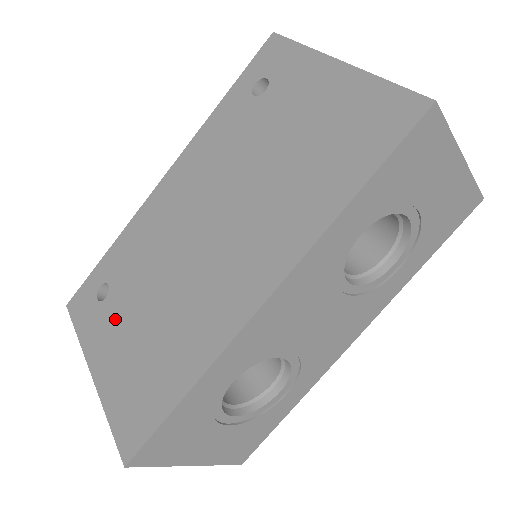
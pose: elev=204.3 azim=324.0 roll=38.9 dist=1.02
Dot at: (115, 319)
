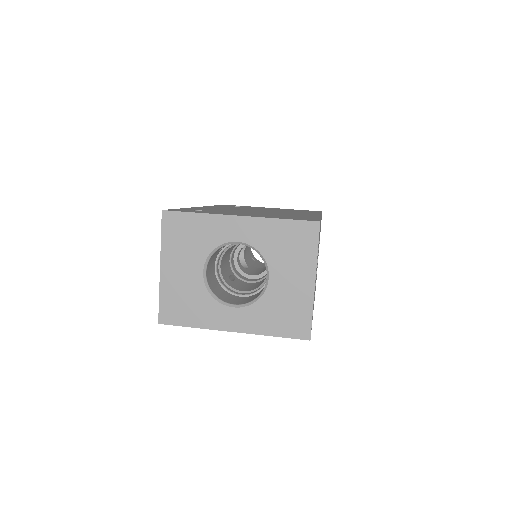
Dot at: occluded
